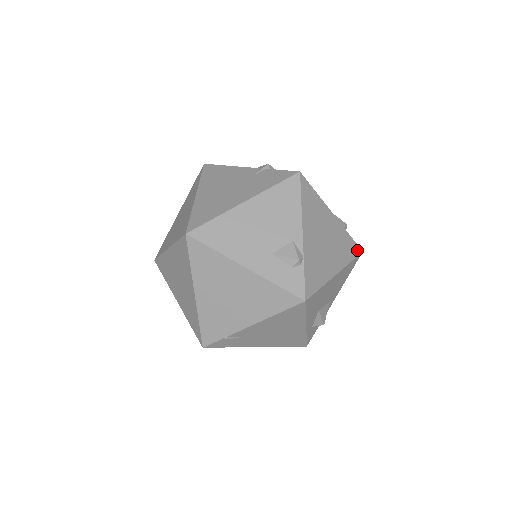
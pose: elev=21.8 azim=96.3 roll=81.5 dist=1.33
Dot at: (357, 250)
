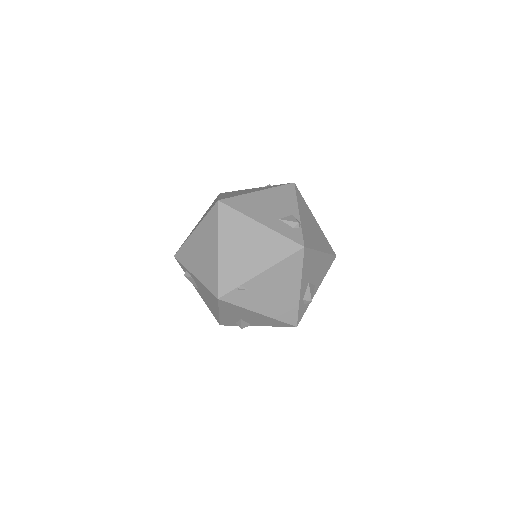
Dot at: (333, 252)
